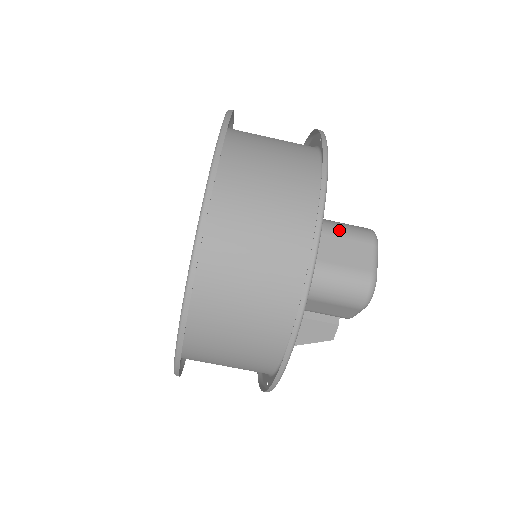
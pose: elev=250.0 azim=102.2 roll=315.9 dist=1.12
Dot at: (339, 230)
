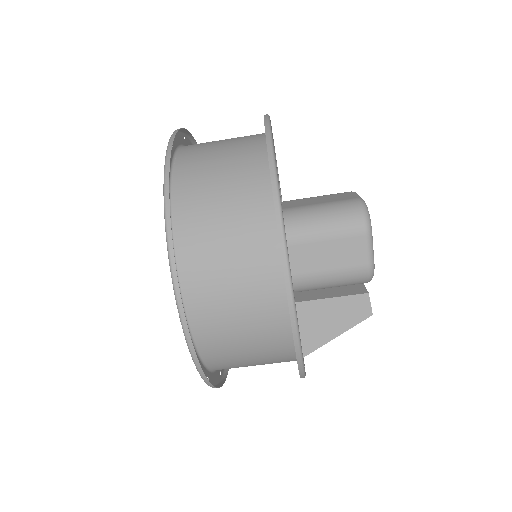
Dot at: (317, 196)
